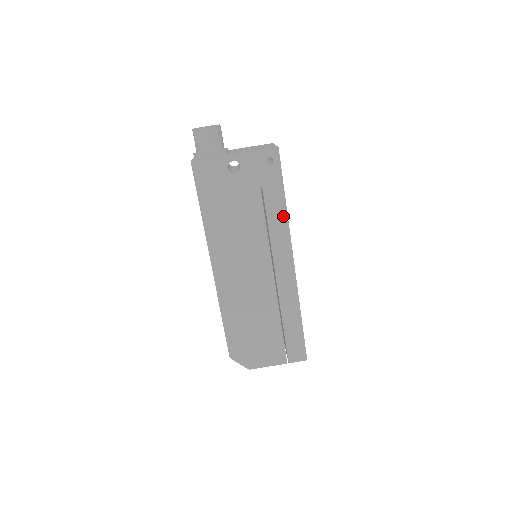
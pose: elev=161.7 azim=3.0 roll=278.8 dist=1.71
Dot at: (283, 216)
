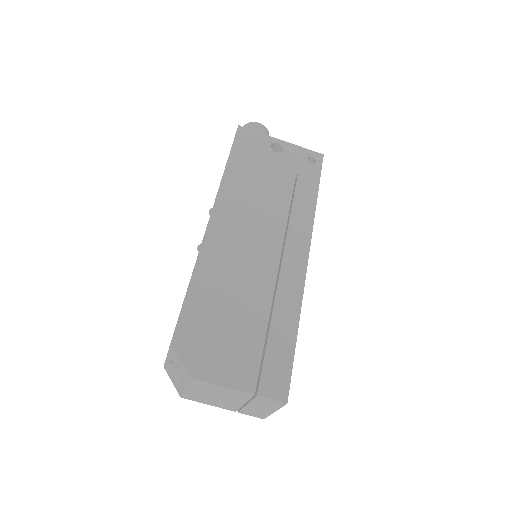
Dot at: (311, 207)
